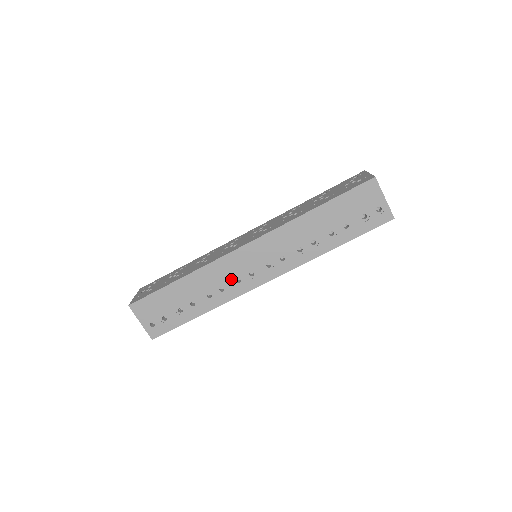
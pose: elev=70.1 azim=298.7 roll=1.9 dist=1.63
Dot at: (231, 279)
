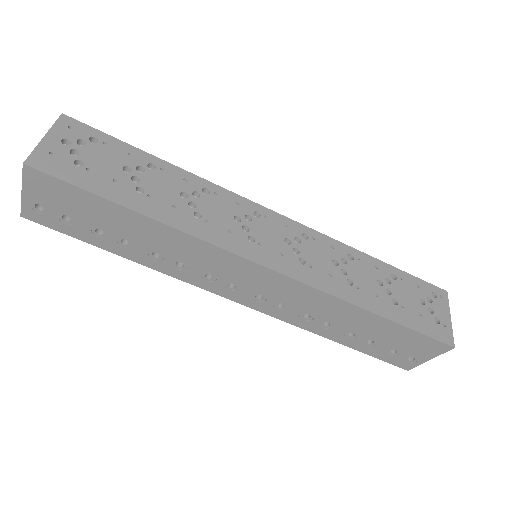
Dot at: (204, 269)
